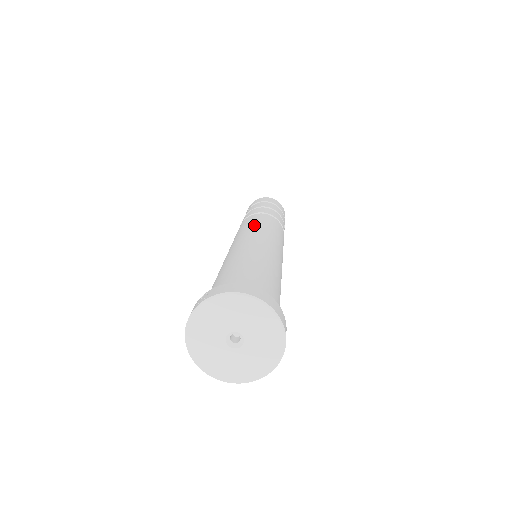
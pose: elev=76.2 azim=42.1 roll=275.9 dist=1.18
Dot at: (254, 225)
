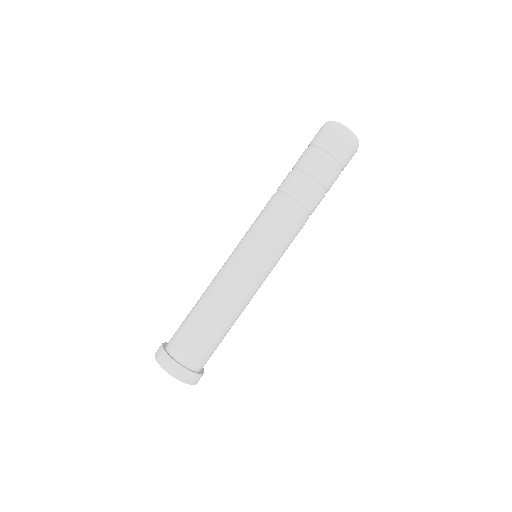
Dot at: (258, 238)
